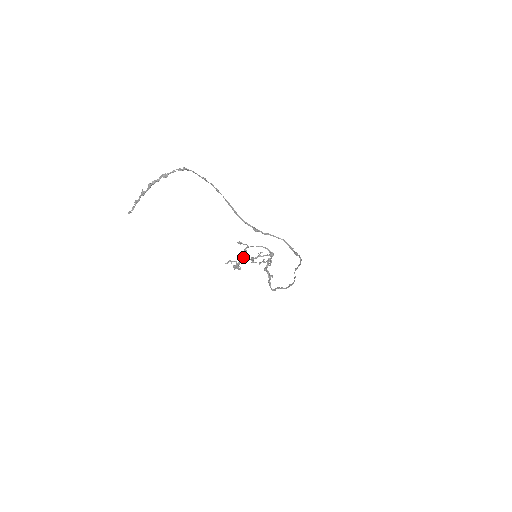
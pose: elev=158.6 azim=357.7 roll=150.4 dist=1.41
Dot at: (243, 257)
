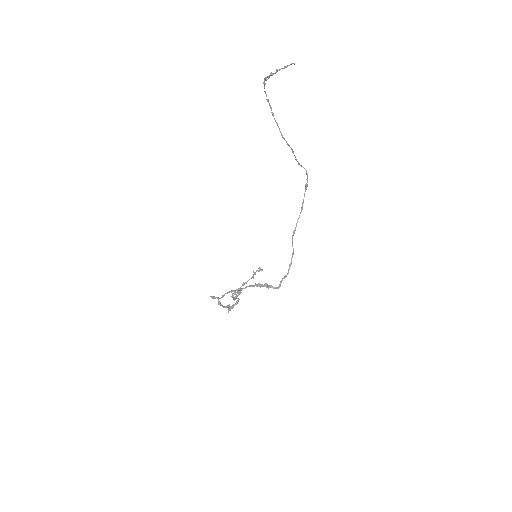
Dot at: (223, 307)
